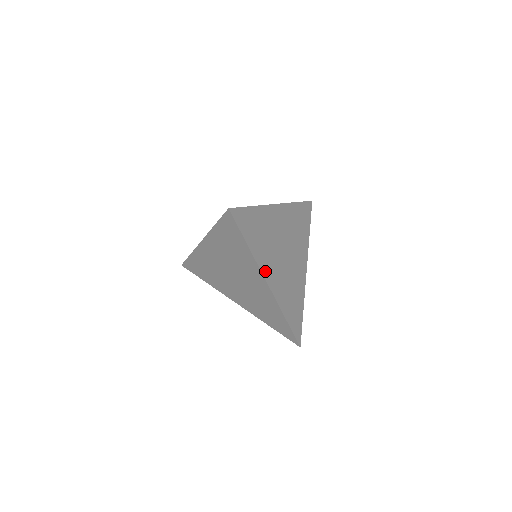
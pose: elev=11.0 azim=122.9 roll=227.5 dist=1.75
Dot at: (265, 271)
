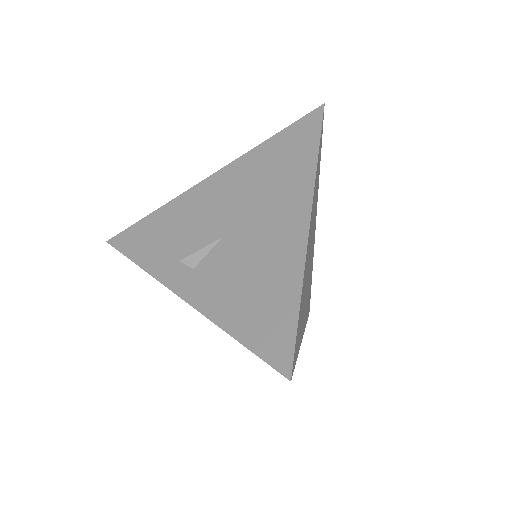
Dot at: (302, 333)
